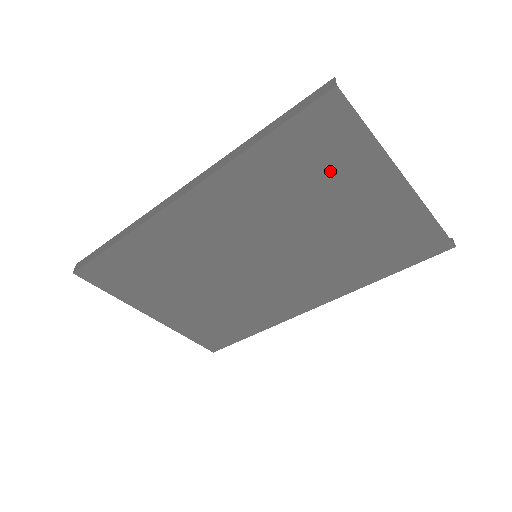
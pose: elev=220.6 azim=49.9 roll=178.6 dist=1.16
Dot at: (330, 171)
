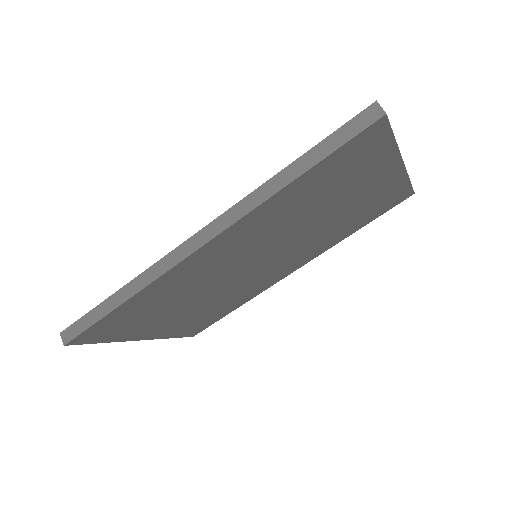
Dot at: (350, 177)
